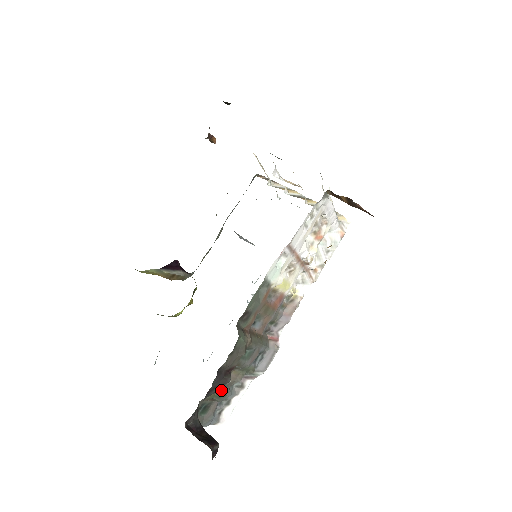
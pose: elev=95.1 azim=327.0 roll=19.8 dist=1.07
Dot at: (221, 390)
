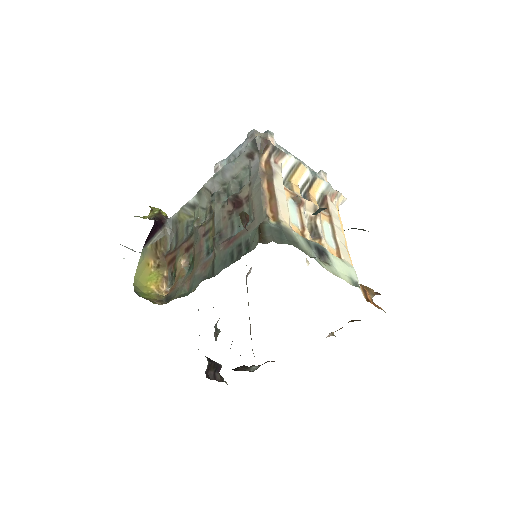
Dot at: (216, 329)
